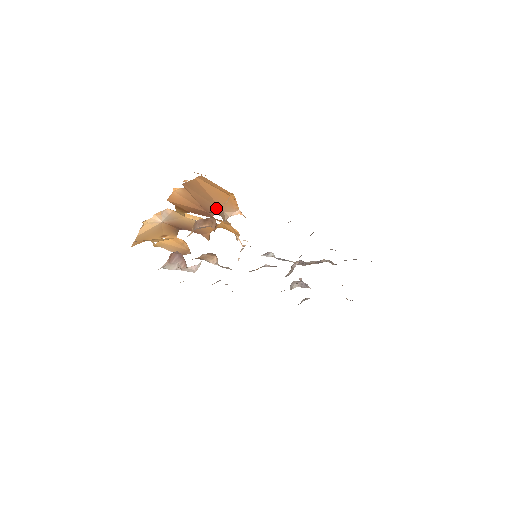
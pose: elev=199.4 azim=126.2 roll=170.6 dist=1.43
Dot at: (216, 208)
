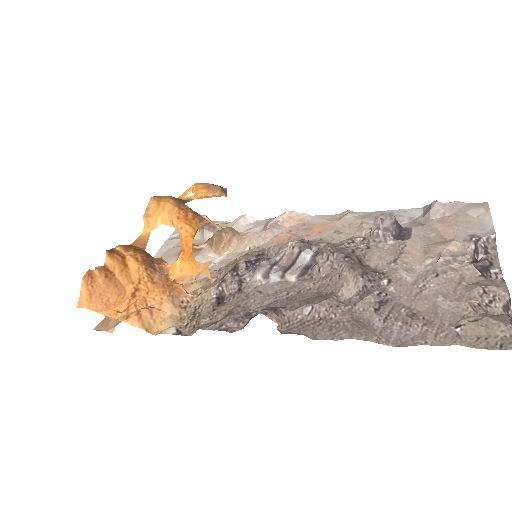
Dot at: occluded
